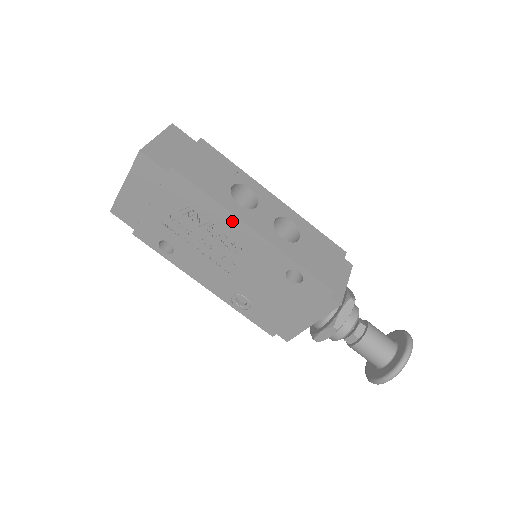
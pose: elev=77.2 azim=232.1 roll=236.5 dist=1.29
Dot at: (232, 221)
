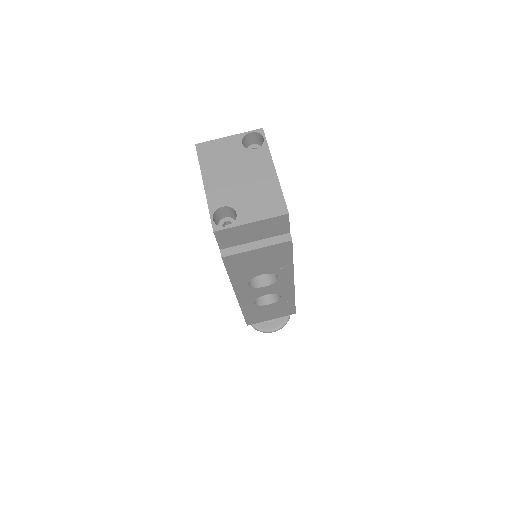
Dot at: occluded
